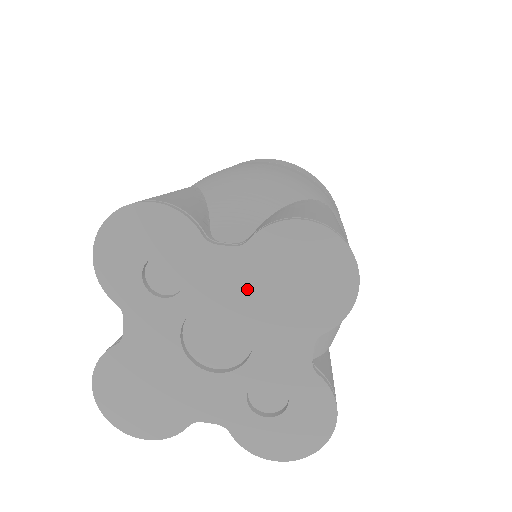
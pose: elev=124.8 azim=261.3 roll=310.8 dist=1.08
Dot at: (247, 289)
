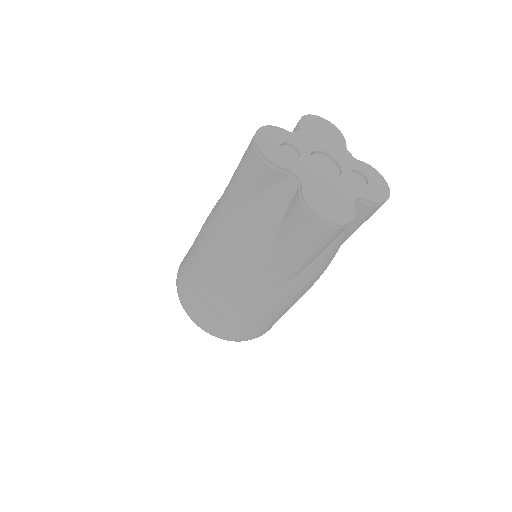
Dot at: (315, 142)
